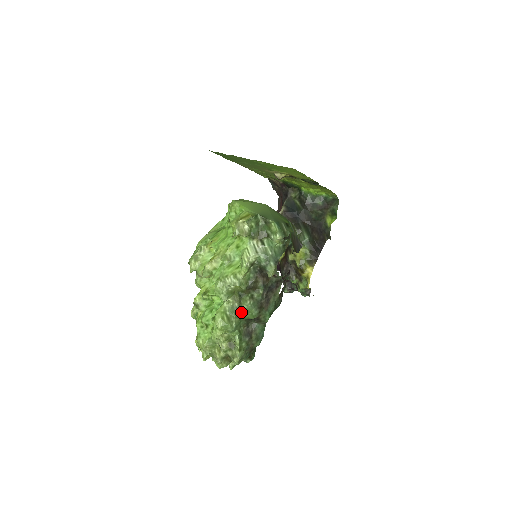
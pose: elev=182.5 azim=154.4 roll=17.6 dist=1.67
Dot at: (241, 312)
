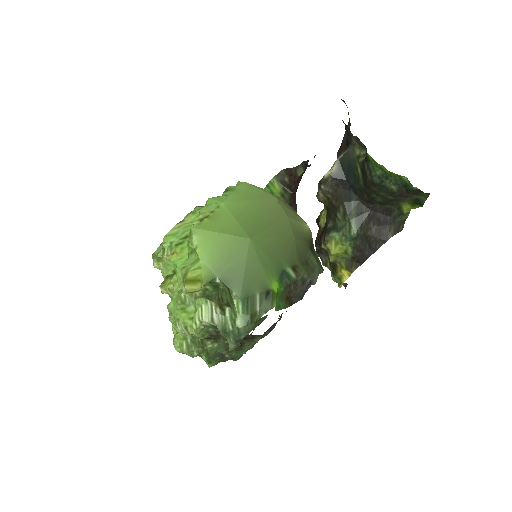
Dot at: (203, 347)
